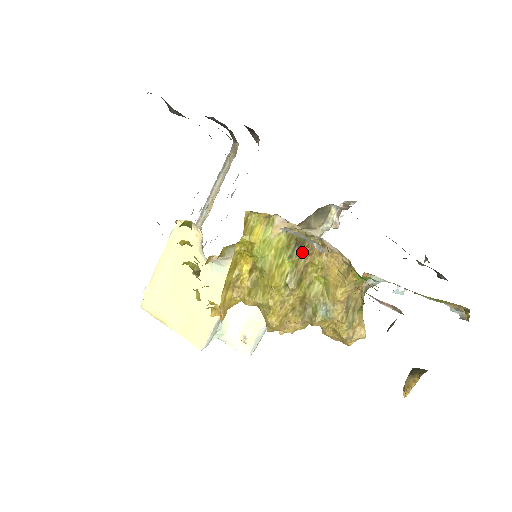
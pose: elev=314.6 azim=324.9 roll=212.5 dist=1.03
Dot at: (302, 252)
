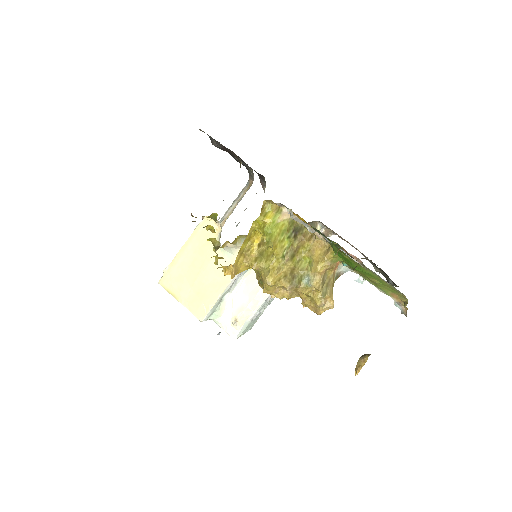
Dot at: (297, 237)
